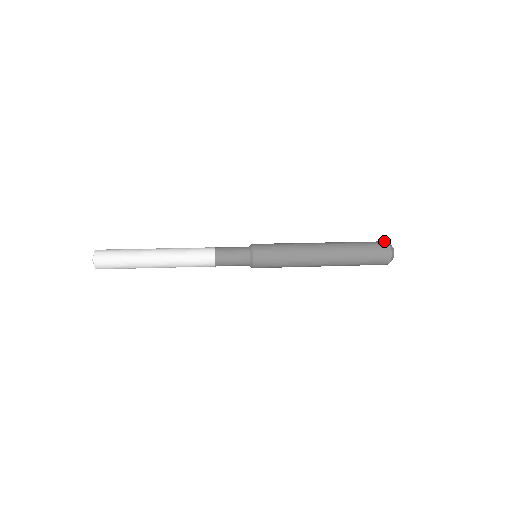
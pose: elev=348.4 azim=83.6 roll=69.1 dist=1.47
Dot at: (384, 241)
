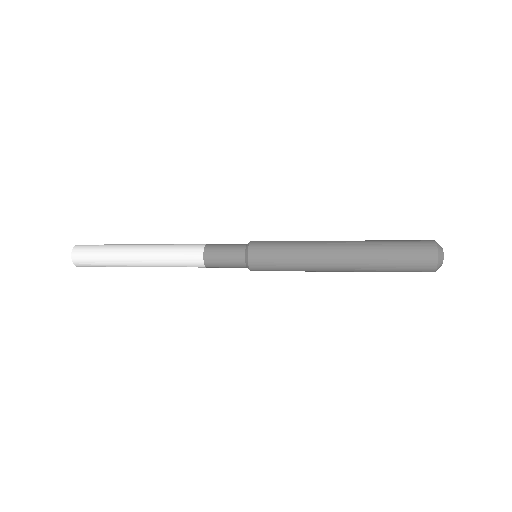
Dot at: occluded
